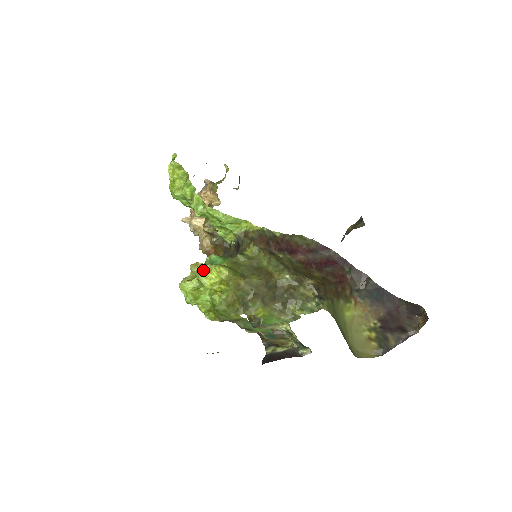
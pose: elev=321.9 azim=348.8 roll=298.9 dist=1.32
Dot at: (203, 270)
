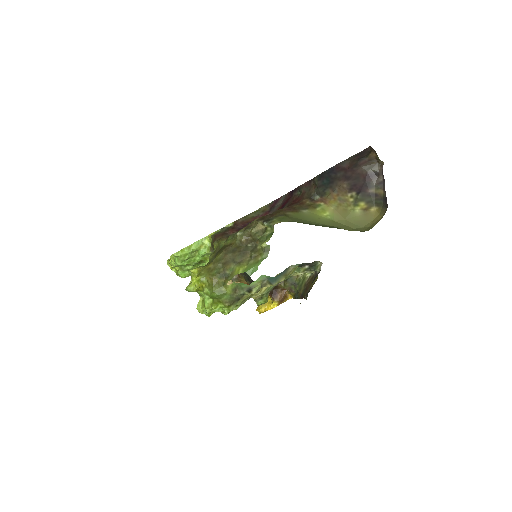
Dot at: (189, 284)
